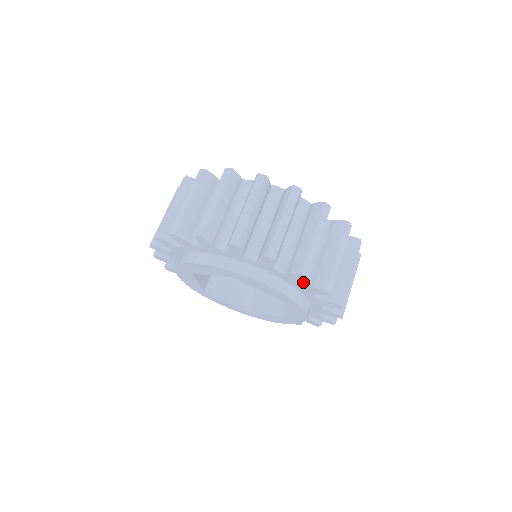
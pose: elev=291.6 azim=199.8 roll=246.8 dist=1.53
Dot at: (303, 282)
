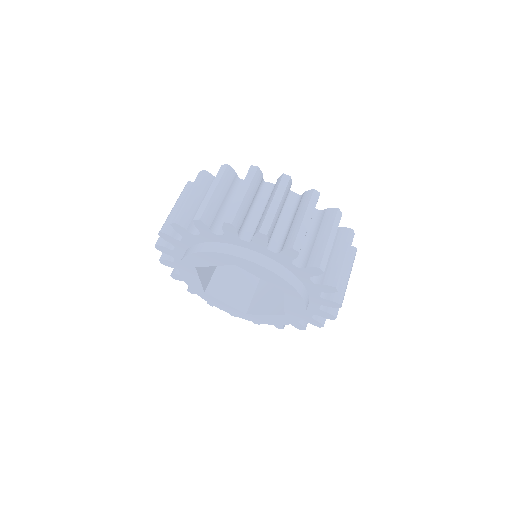
Dot at: (223, 232)
